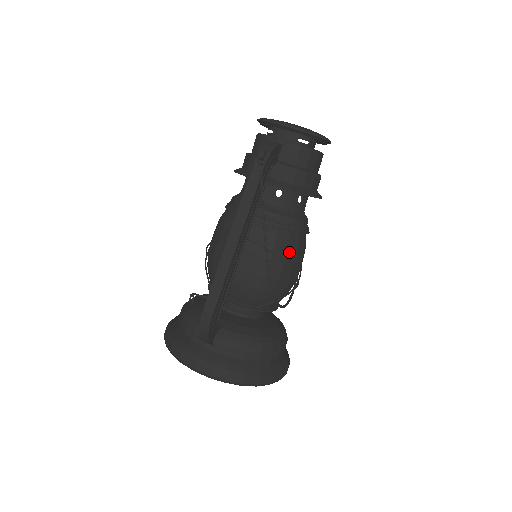
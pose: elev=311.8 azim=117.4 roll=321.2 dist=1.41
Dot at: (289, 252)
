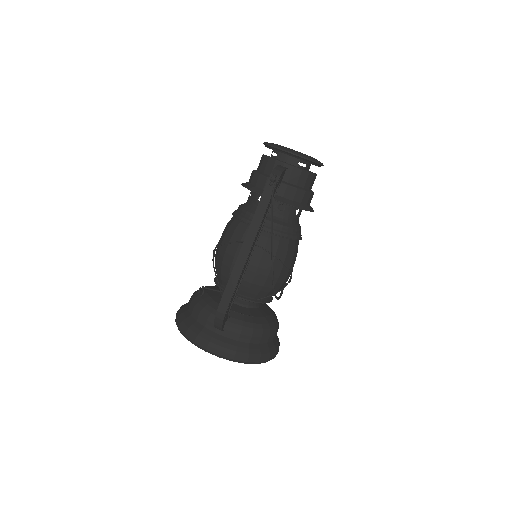
Dot at: (287, 255)
